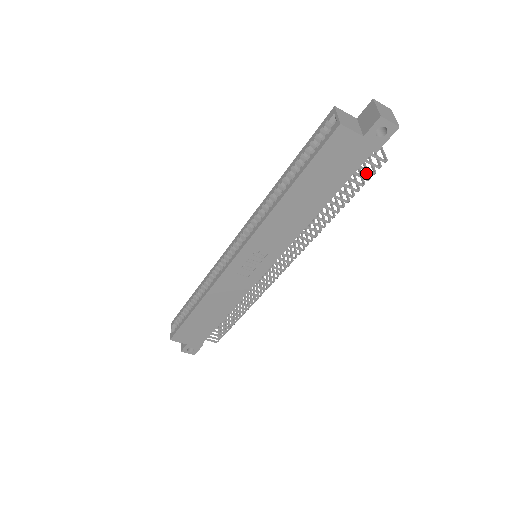
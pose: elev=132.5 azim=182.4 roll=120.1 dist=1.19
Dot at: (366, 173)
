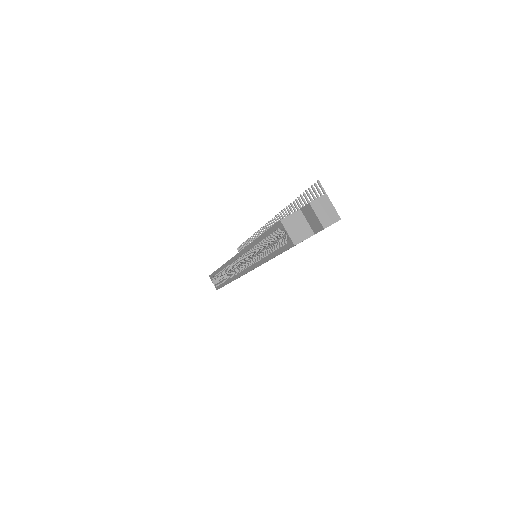
Dot at: occluded
